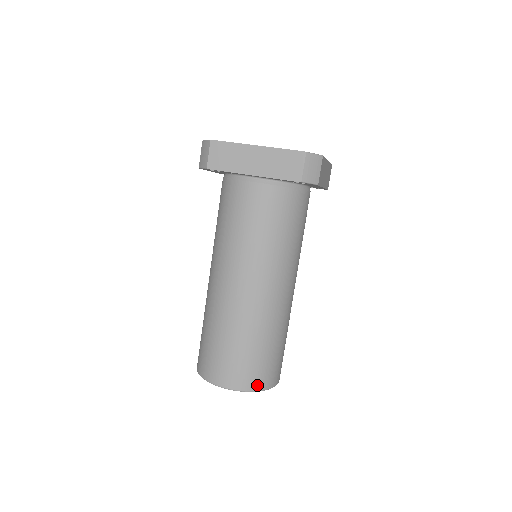
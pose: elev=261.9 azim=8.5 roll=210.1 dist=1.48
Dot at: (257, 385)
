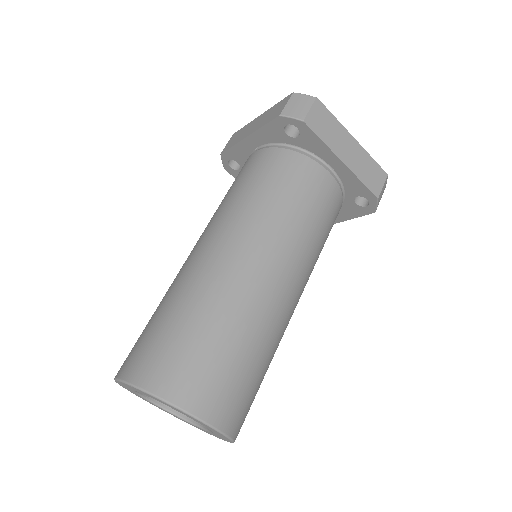
Dot at: (154, 382)
